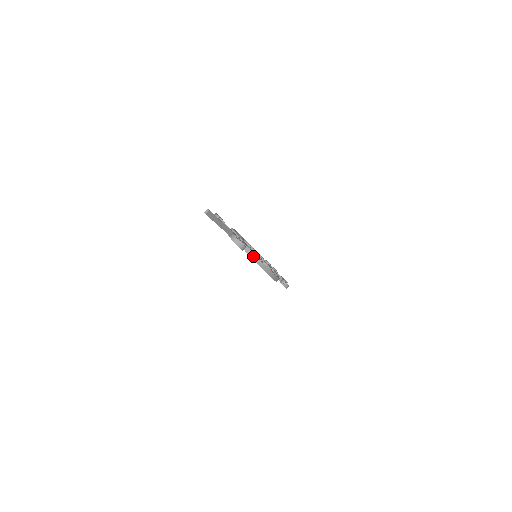
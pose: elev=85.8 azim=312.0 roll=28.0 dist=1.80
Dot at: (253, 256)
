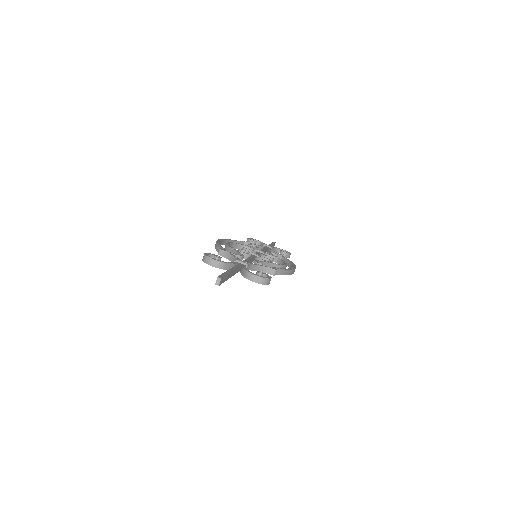
Dot at: (270, 271)
